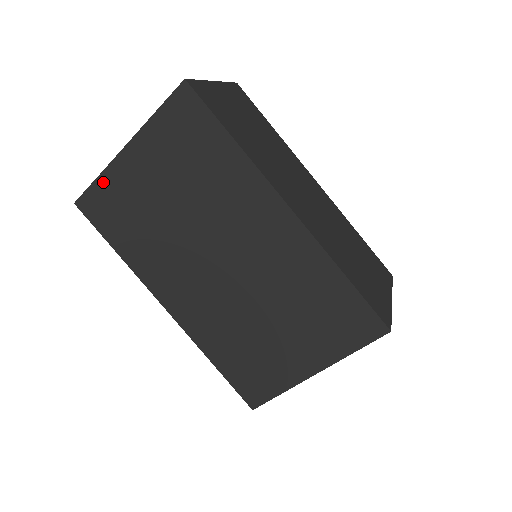
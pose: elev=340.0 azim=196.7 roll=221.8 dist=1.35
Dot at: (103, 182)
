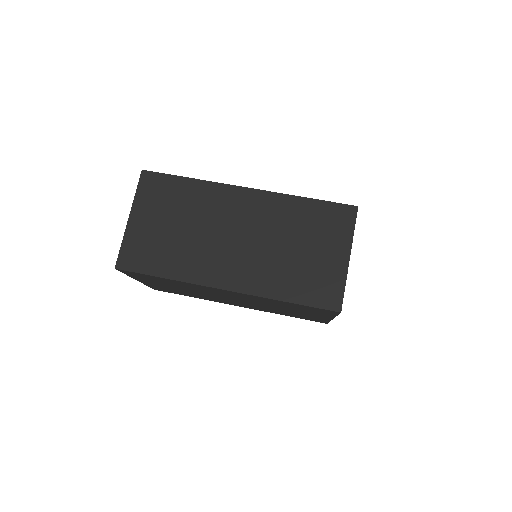
Dot at: (151, 286)
